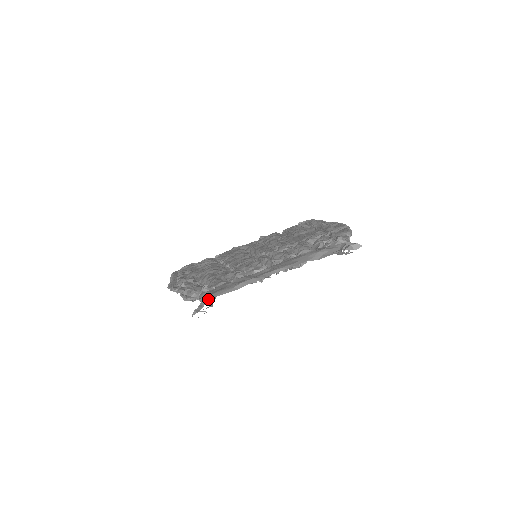
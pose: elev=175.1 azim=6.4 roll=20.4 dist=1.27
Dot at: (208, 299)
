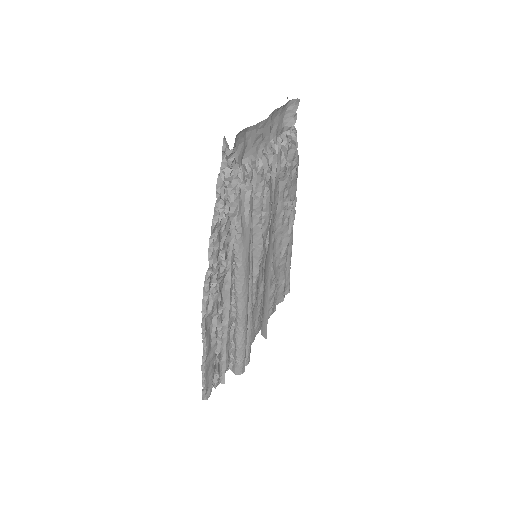
Dot at: (232, 180)
